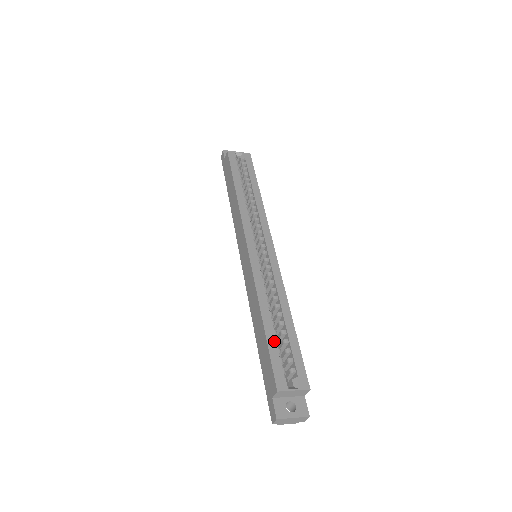
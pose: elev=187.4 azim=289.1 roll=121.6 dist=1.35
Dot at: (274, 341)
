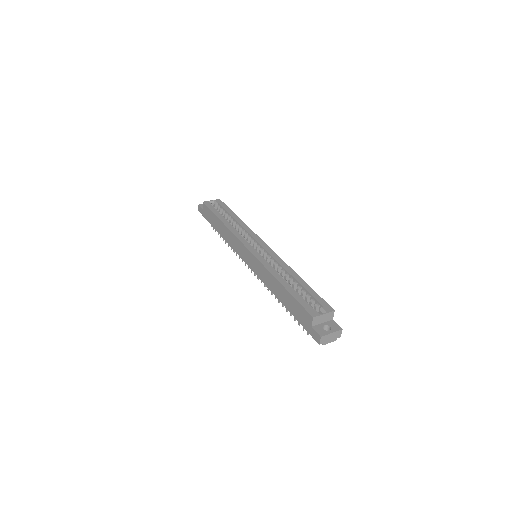
Dot at: (296, 293)
